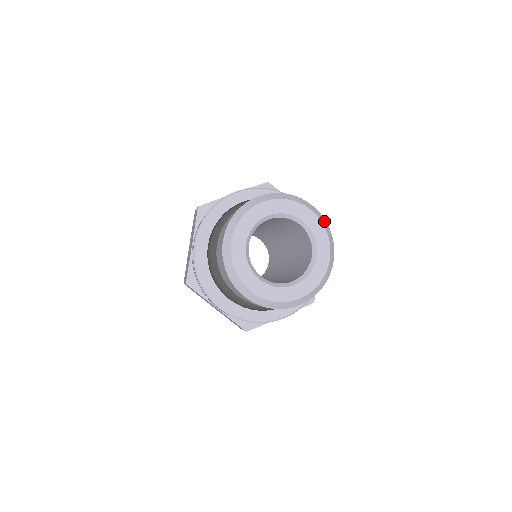
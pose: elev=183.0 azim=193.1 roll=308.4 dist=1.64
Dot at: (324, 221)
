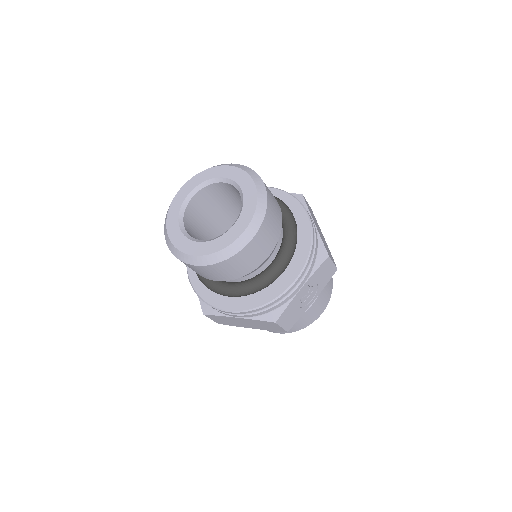
Dot at: (239, 166)
